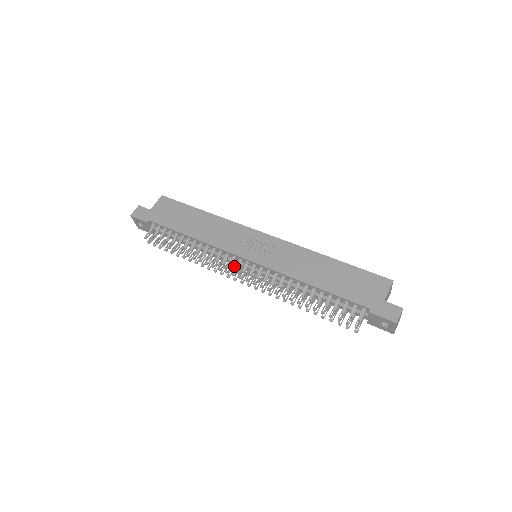
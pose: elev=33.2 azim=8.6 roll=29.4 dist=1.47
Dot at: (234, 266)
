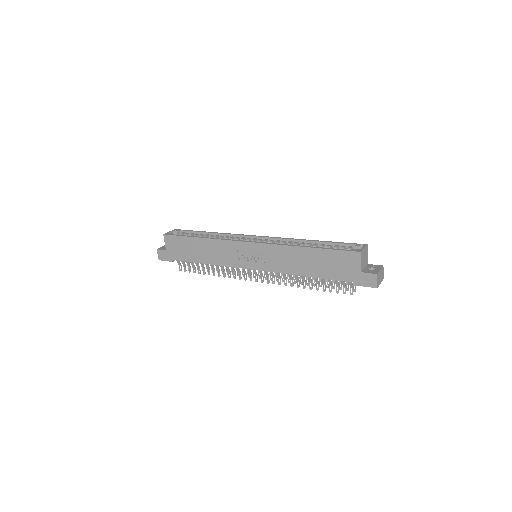
Dot at: occluded
